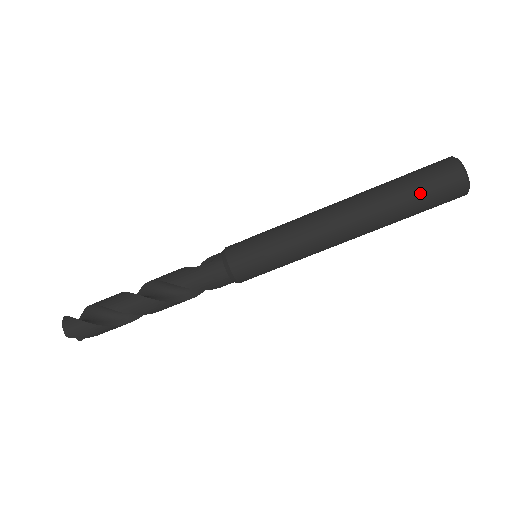
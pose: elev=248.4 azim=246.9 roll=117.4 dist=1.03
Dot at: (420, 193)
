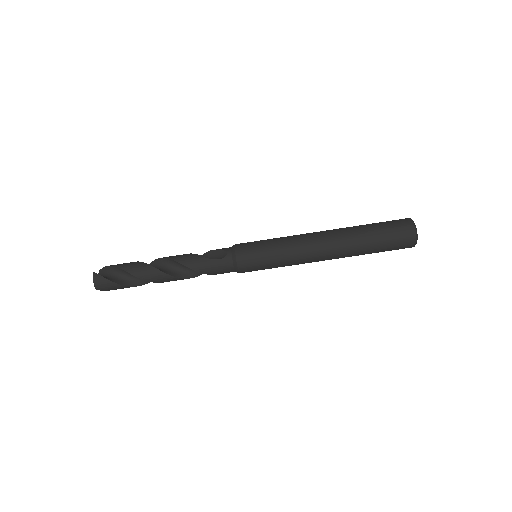
Dot at: (384, 245)
